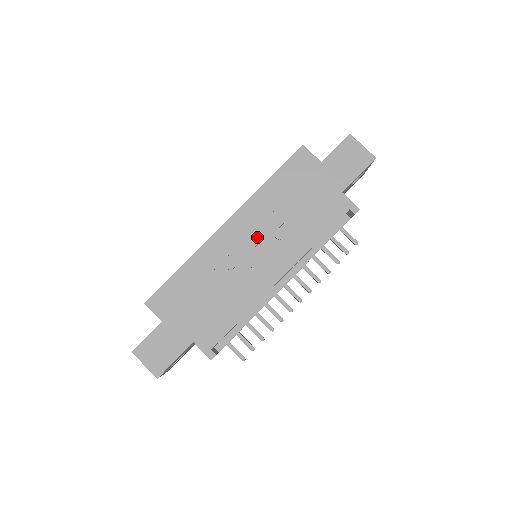
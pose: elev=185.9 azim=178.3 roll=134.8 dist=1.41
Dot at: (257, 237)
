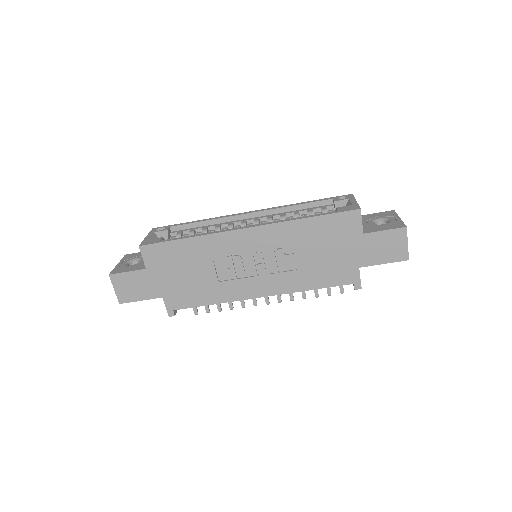
Dot at: (265, 255)
